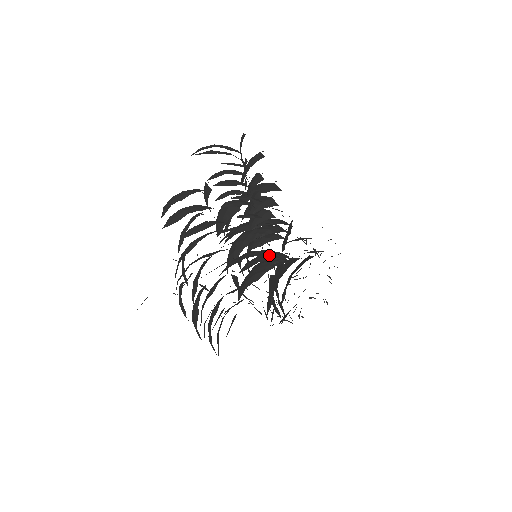
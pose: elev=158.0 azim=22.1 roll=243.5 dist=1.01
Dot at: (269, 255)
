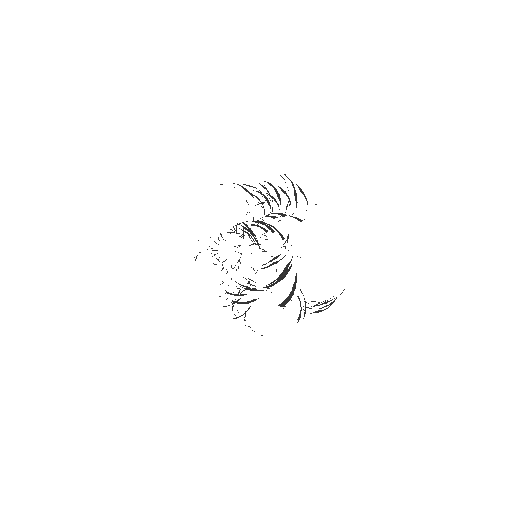
Dot at: (246, 225)
